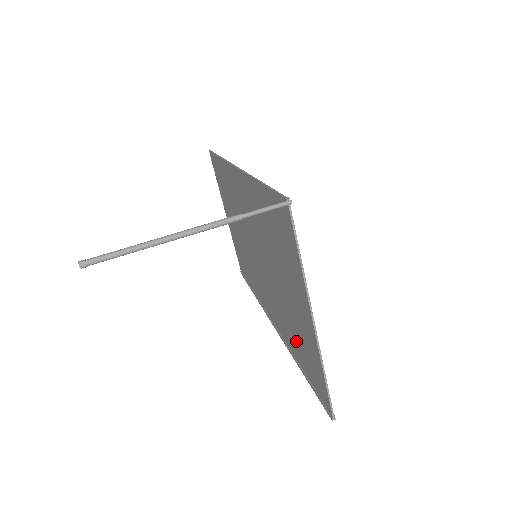
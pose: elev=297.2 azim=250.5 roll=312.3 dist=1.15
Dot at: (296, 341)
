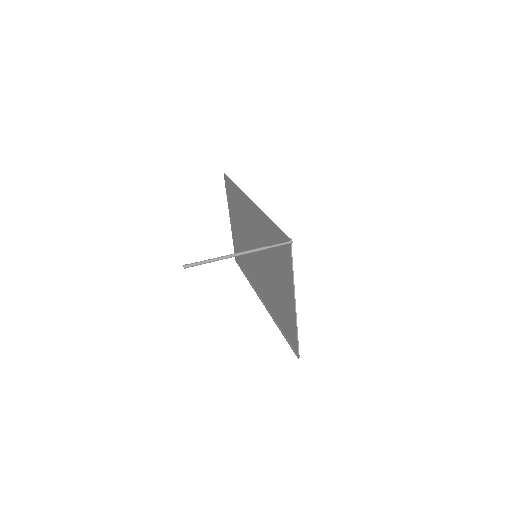
Dot at: (280, 313)
